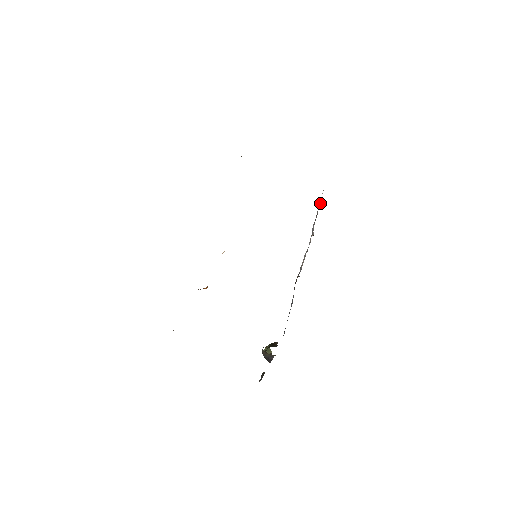
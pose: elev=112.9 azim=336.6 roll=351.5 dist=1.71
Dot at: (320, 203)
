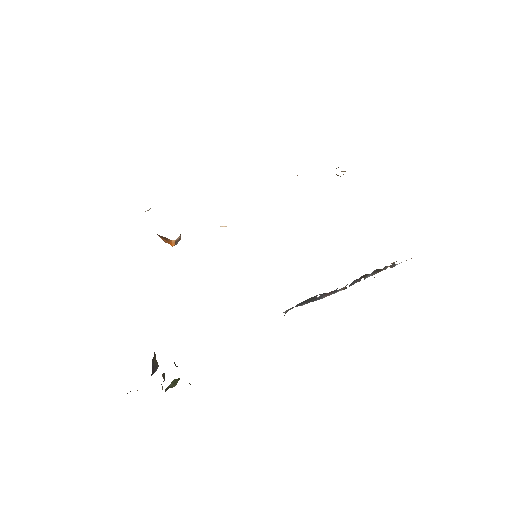
Dot at: (387, 266)
